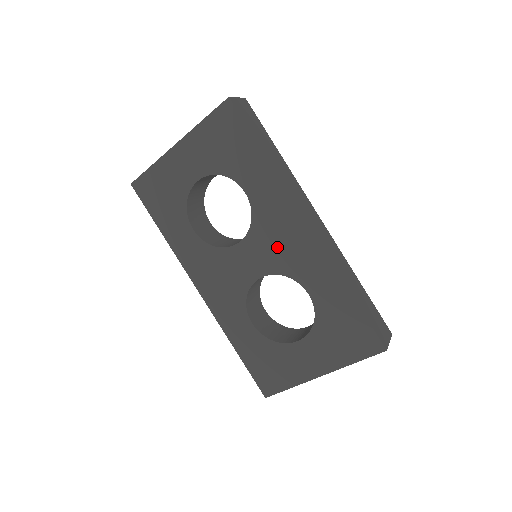
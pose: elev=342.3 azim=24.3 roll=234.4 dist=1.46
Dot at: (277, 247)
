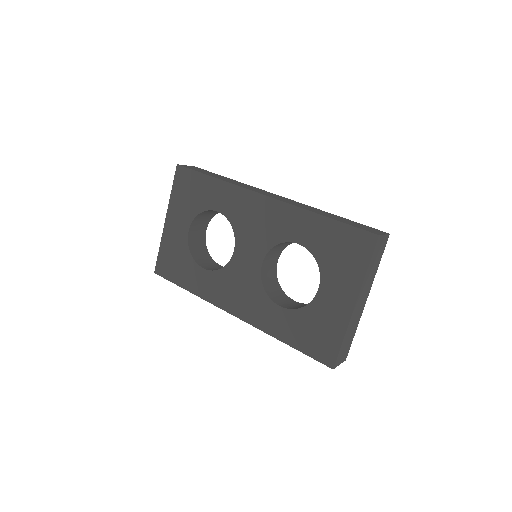
Dot at: (257, 229)
